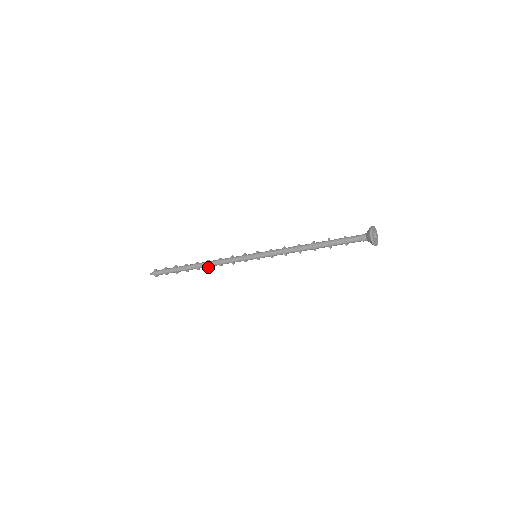
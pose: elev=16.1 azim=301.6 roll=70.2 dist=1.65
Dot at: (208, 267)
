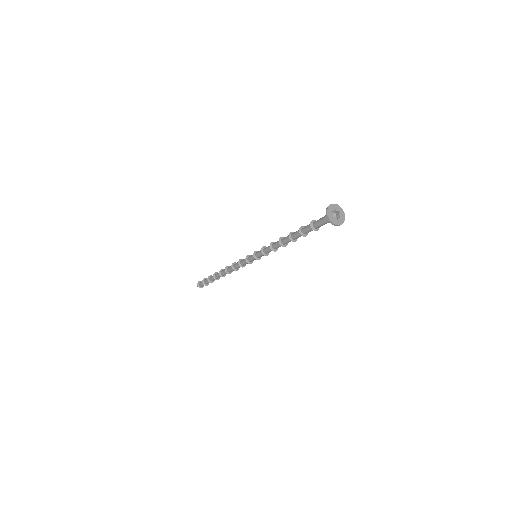
Dot at: (227, 273)
